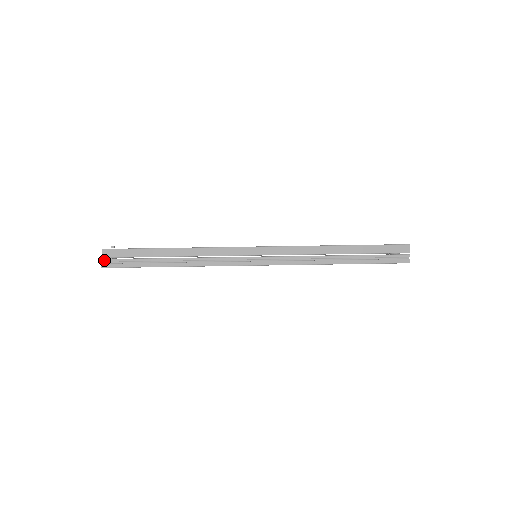
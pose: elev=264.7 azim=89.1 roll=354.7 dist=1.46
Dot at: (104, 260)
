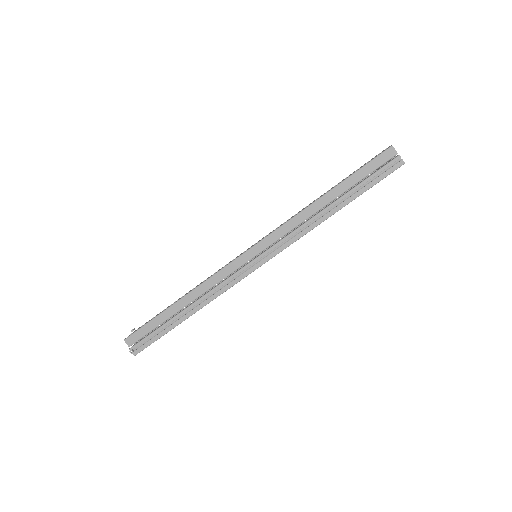
Dot at: (132, 348)
